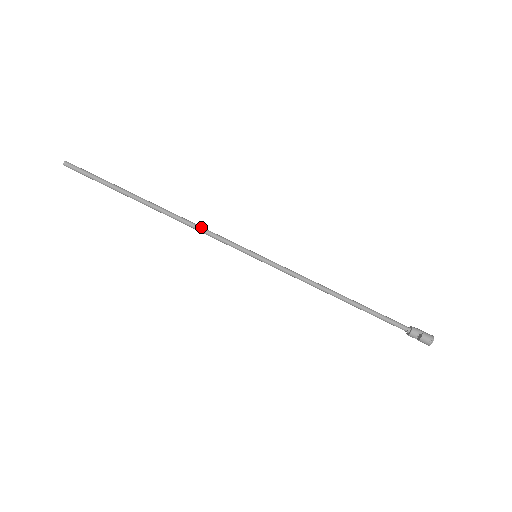
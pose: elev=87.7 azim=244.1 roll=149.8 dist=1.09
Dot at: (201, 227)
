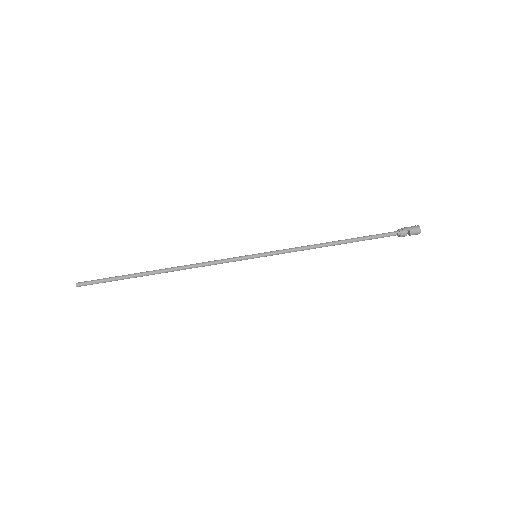
Dot at: (204, 264)
